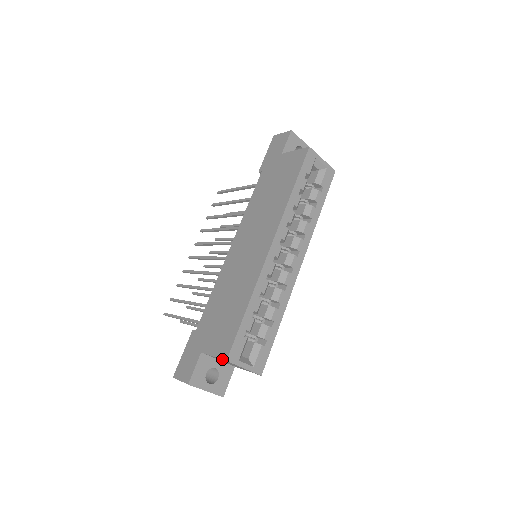
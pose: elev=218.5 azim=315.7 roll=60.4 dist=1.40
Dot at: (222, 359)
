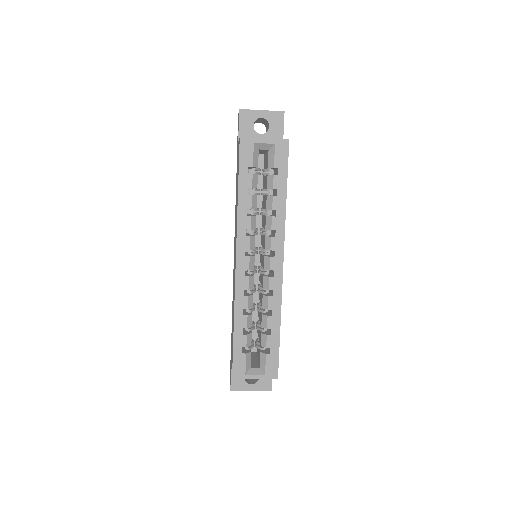
Dot at: occluded
